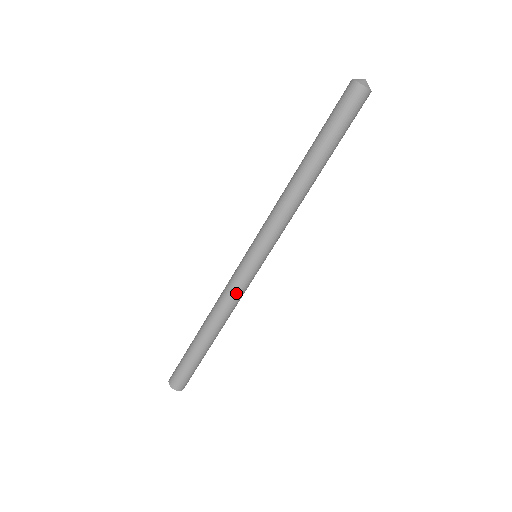
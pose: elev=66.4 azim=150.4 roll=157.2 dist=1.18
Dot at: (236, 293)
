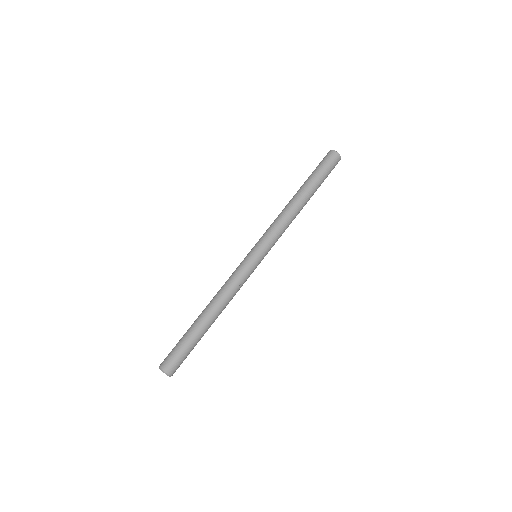
Dot at: (242, 284)
